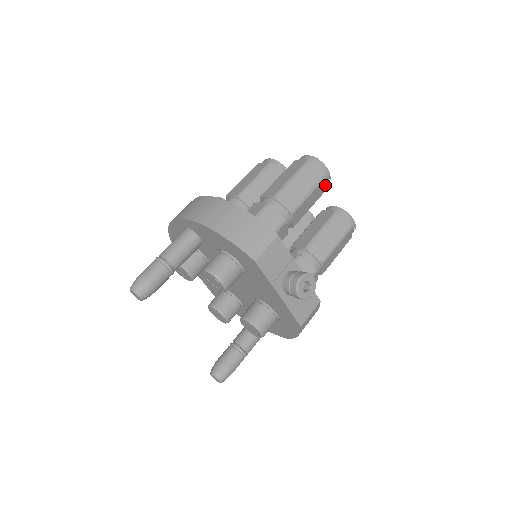
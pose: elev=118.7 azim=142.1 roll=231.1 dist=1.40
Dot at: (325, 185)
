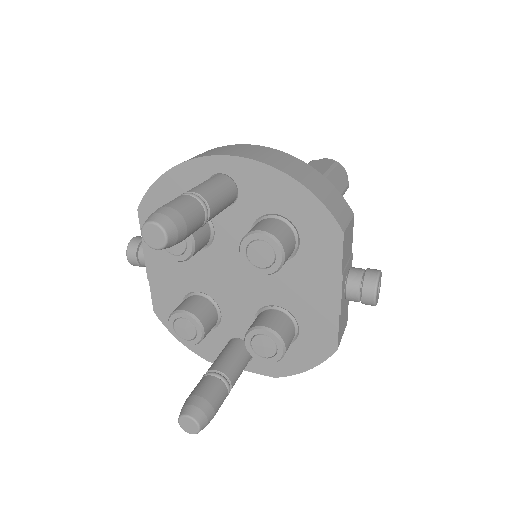
Dot at: occluded
